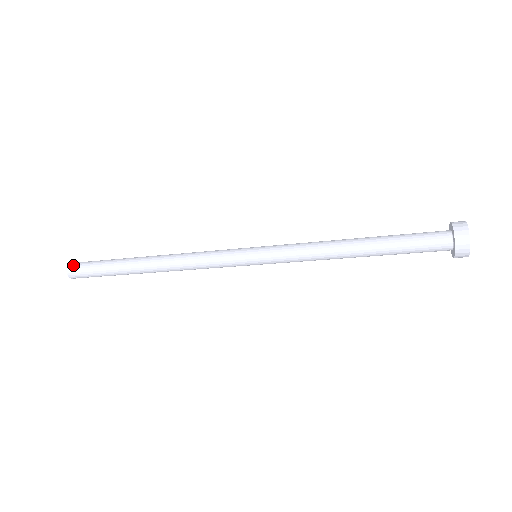
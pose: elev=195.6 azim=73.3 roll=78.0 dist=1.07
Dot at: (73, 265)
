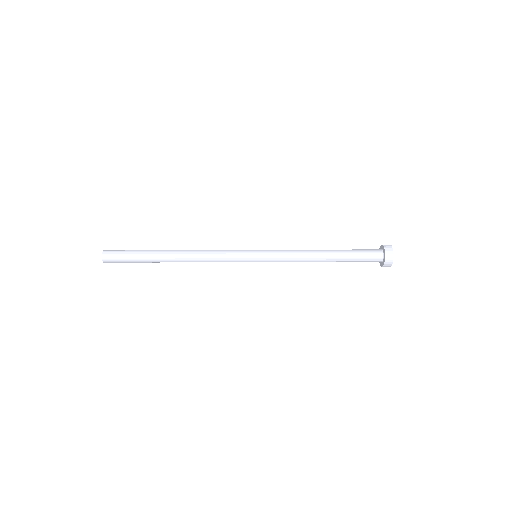
Dot at: (108, 262)
